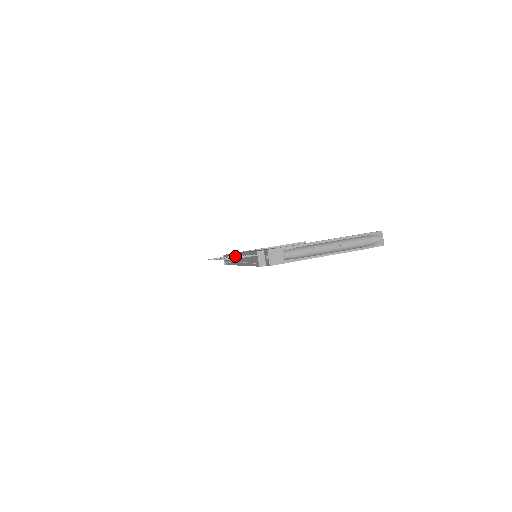
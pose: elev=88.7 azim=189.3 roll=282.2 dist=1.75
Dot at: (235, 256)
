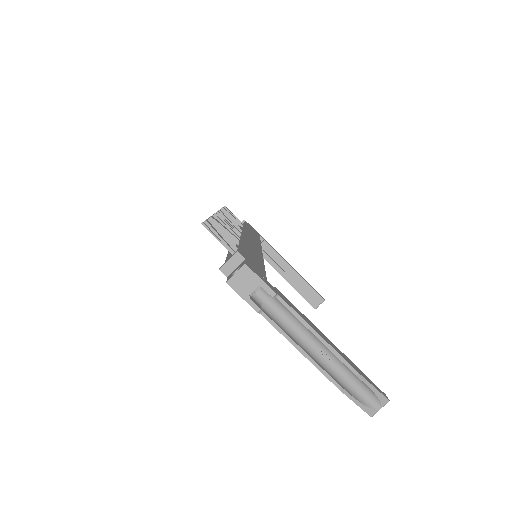
Dot at: occluded
